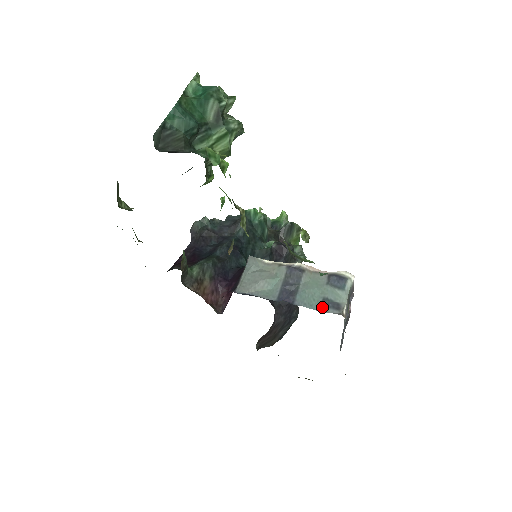
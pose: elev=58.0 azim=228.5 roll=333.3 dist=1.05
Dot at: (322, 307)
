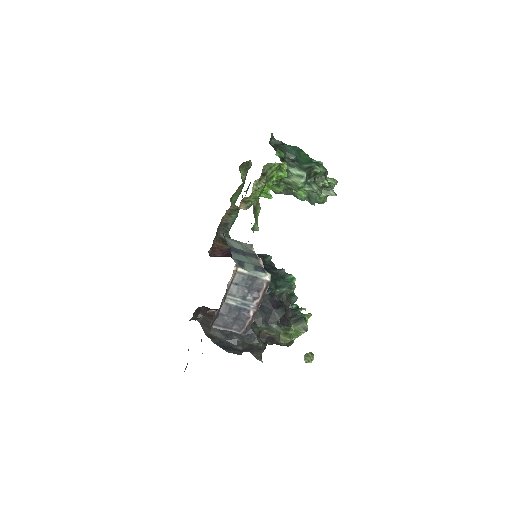
Dot at: (236, 260)
